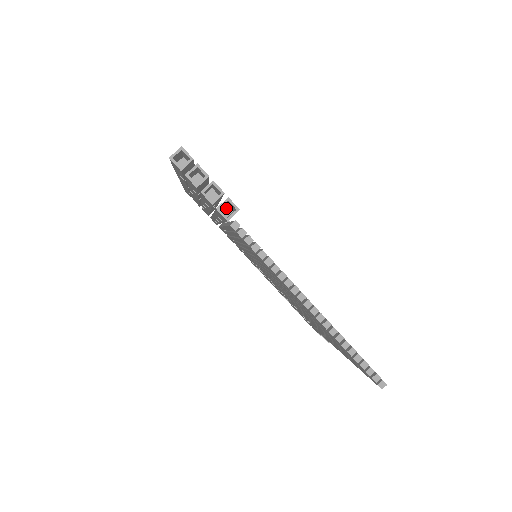
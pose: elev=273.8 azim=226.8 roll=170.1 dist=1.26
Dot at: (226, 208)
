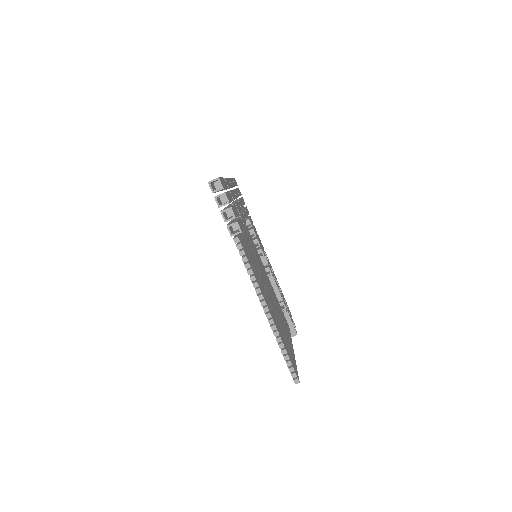
Dot at: occluded
